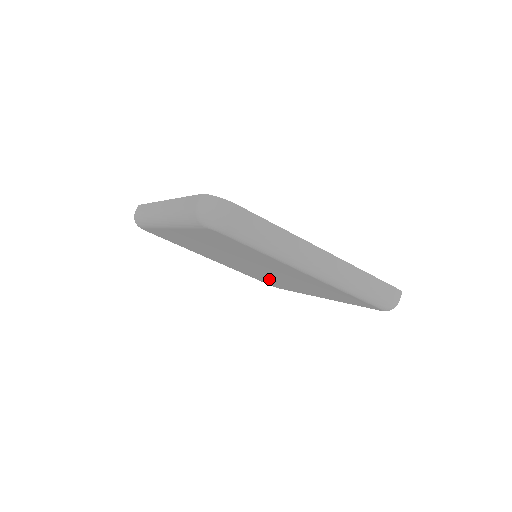
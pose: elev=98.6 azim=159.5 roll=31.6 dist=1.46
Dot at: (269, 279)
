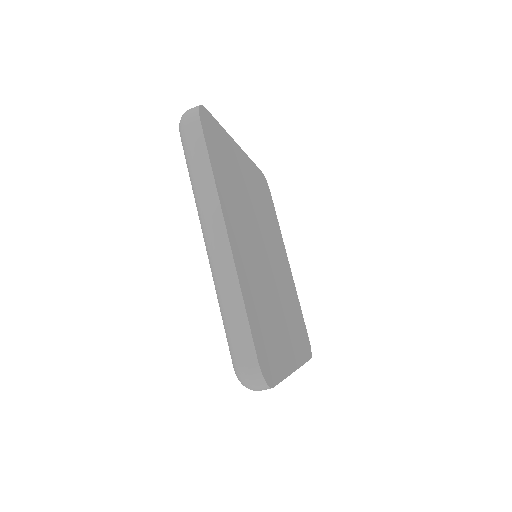
Dot at: occluded
